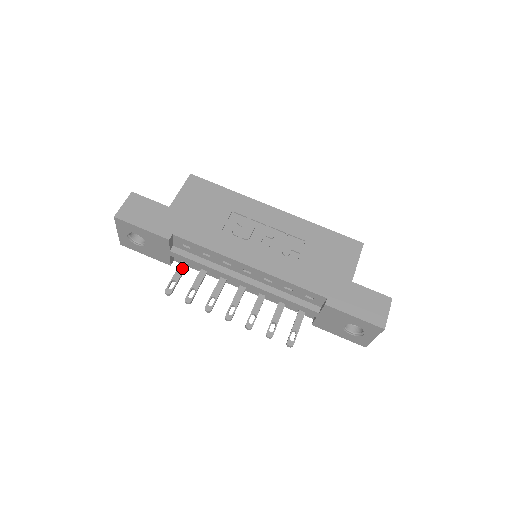
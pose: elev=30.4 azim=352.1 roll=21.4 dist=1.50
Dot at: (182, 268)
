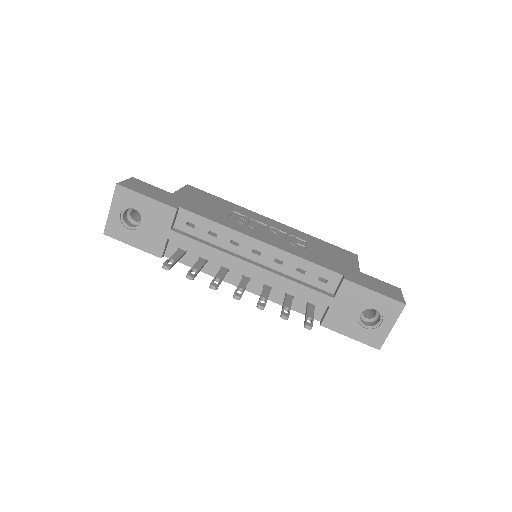
Dot at: (179, 254)
